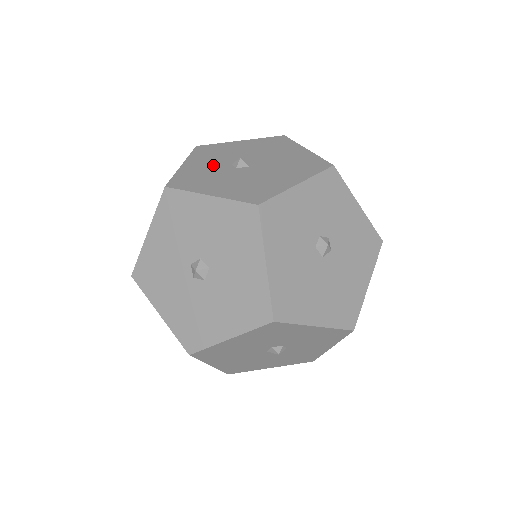
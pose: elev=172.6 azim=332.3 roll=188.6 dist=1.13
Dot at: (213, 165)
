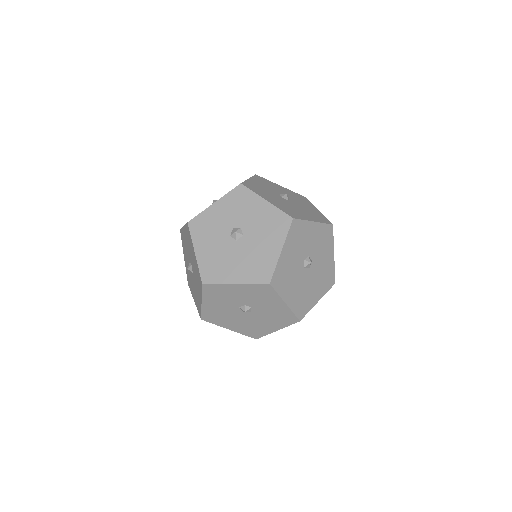
Dot at: occluded
